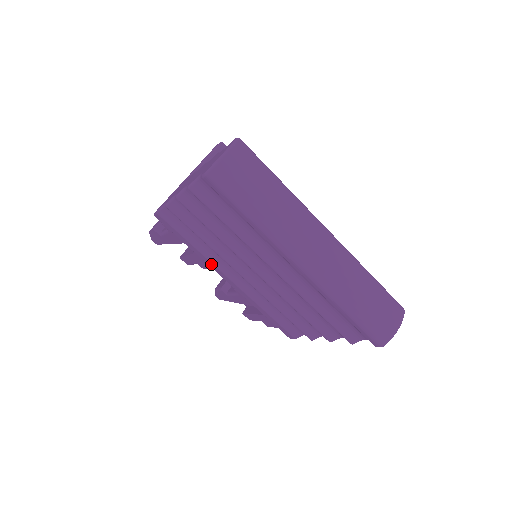
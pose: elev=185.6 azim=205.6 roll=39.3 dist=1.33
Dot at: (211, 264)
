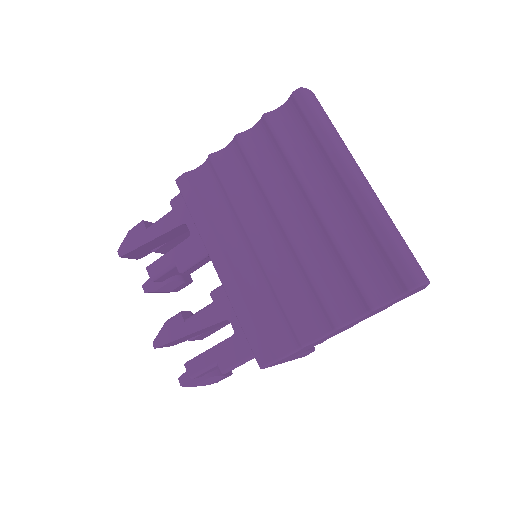
Dot at: (211, 239)
